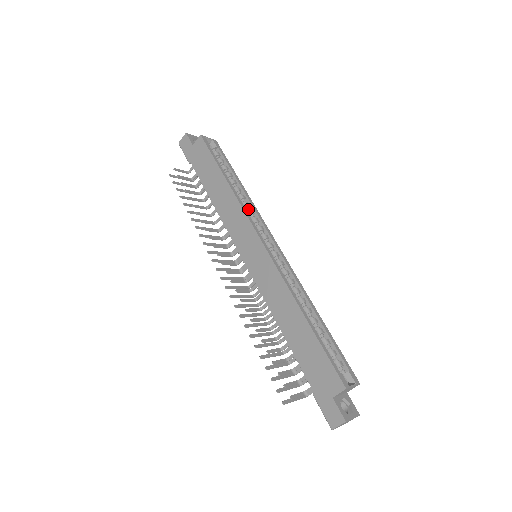
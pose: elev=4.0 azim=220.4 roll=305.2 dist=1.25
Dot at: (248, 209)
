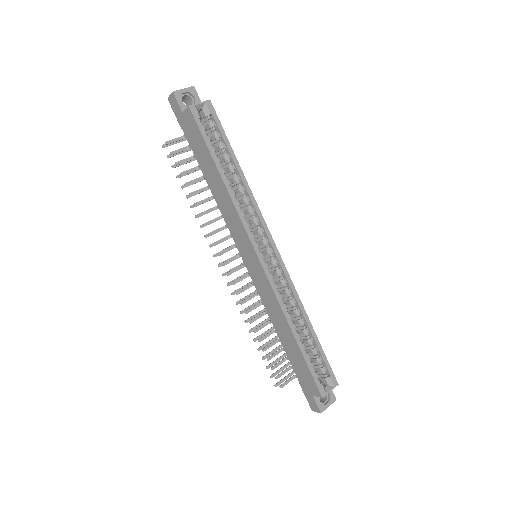
Dot at: (248, 203)
